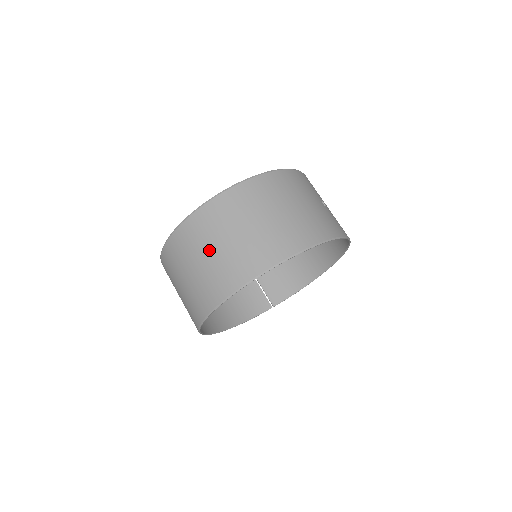
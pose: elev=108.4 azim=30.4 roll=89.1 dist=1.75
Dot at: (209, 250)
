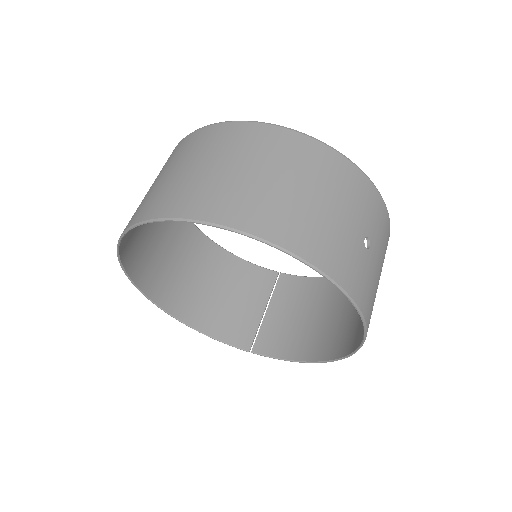
Dot at: (176, 167)
